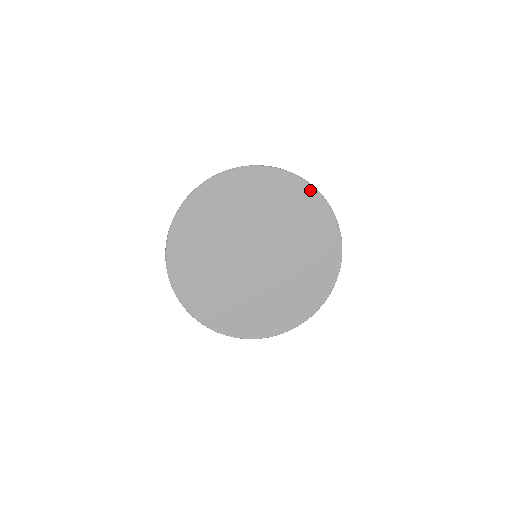
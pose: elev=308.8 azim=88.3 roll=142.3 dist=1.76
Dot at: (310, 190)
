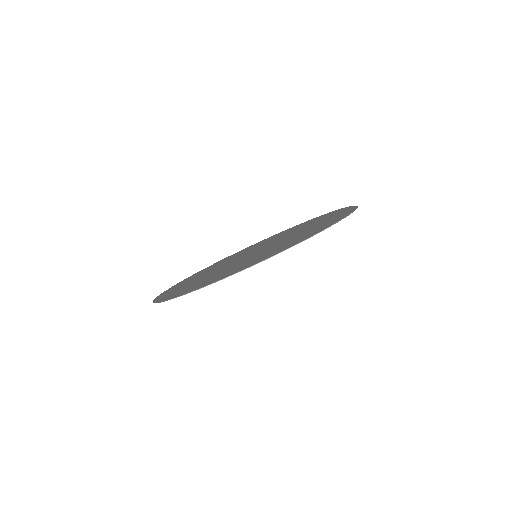
Dot at: (324, 215)
